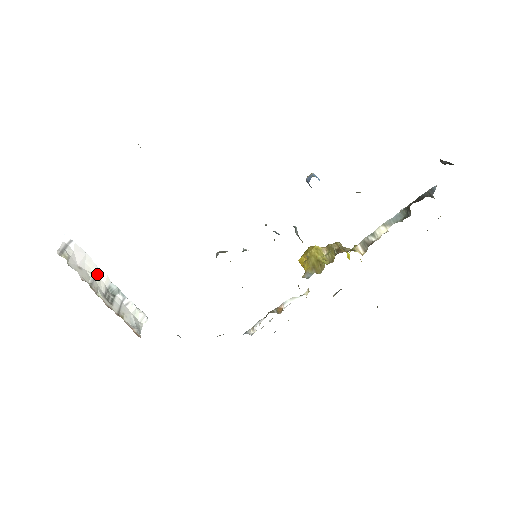
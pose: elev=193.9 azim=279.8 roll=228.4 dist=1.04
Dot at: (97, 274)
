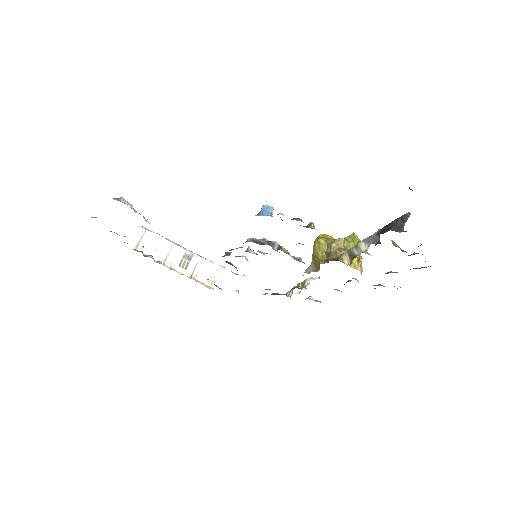
Dot at: (172, 248)
